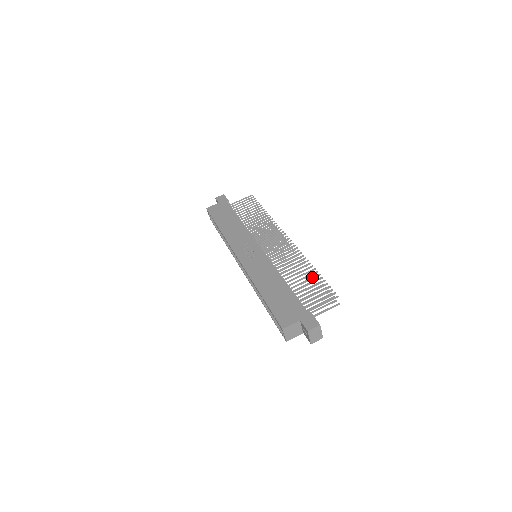
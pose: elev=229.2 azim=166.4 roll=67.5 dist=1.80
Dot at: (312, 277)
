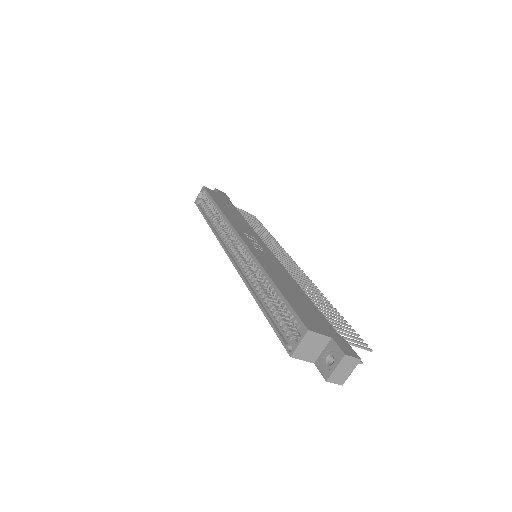
Dot at: occluded
